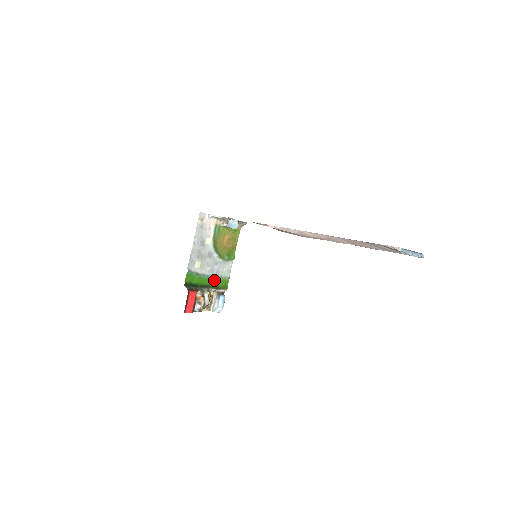
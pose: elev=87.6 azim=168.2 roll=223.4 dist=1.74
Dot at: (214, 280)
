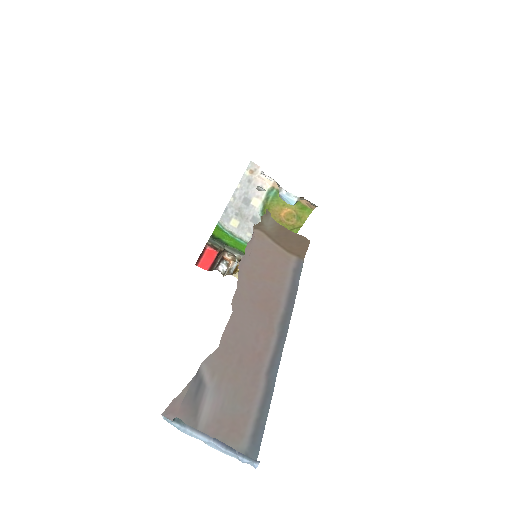
Dot at: occluded
